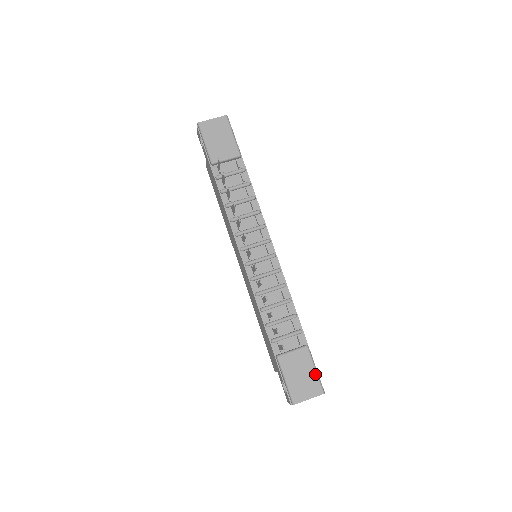
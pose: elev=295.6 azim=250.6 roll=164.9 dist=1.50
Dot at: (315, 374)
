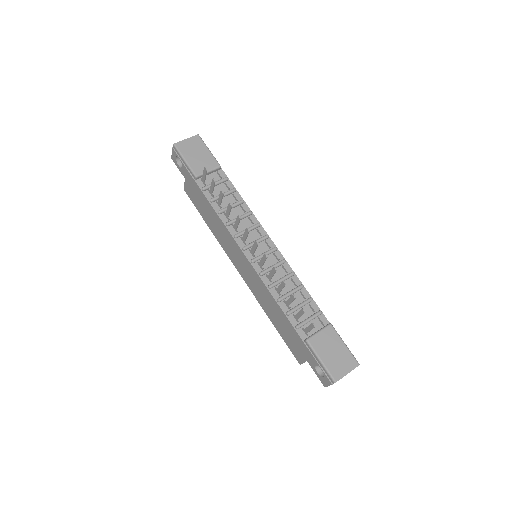
Dot at: (346, 348)
